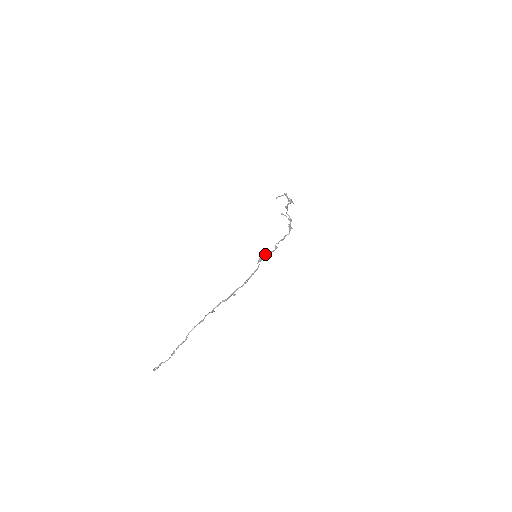
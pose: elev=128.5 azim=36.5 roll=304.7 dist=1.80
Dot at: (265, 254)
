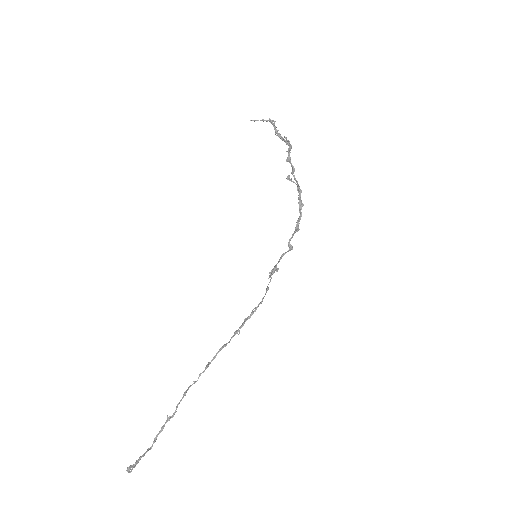
Dot at: (279, 261)
